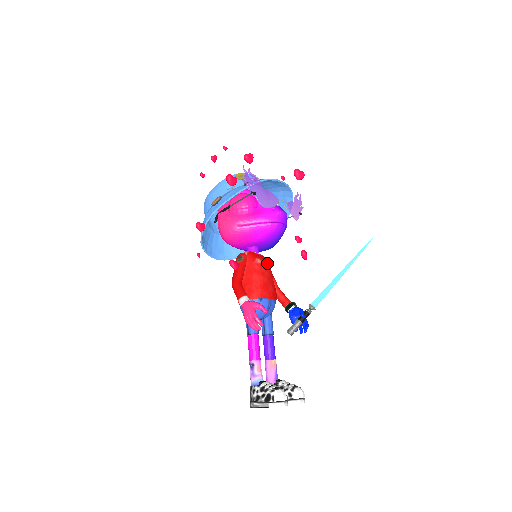
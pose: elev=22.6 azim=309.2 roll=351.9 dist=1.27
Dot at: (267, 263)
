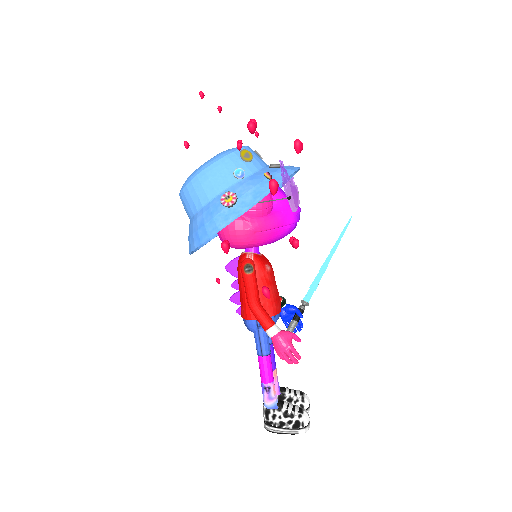
Dot at: (271, 266)
